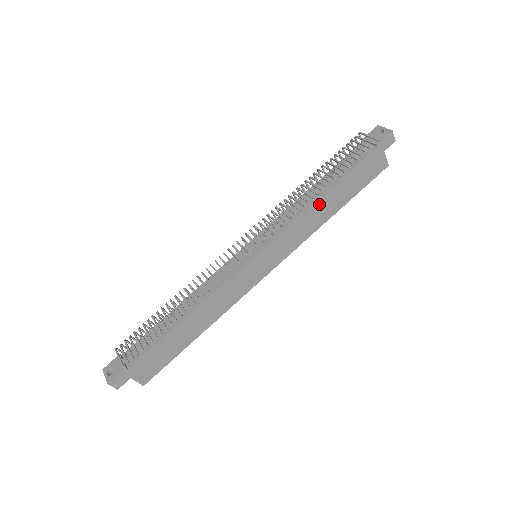
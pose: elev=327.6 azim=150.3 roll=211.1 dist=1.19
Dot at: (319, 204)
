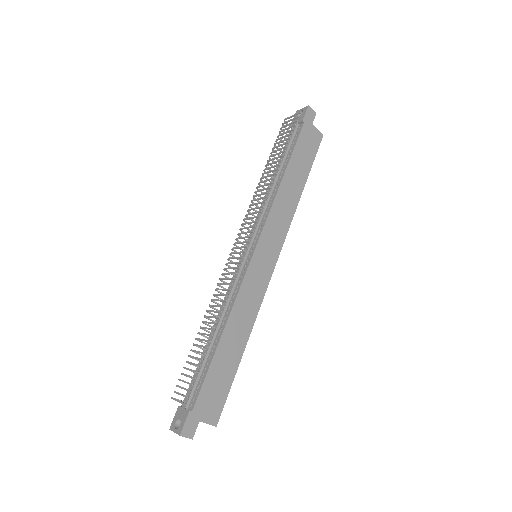
Dot at: (284, 187)
